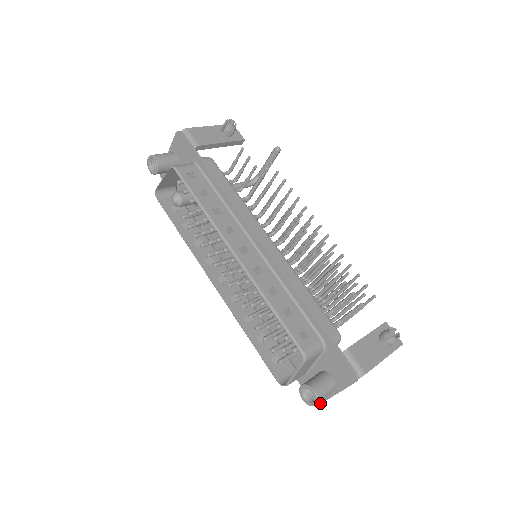
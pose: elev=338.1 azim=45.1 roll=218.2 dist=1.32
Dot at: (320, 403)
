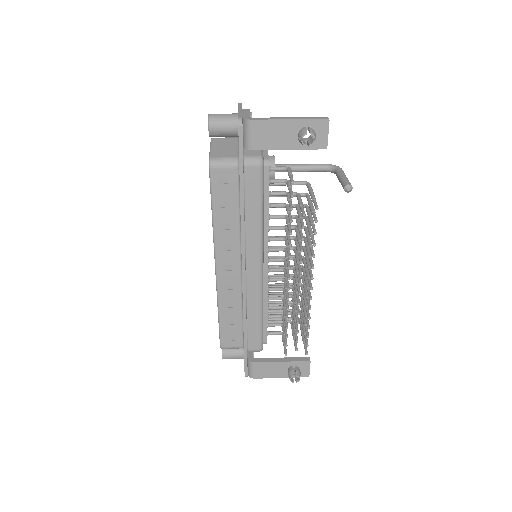
Dot at: occluded
